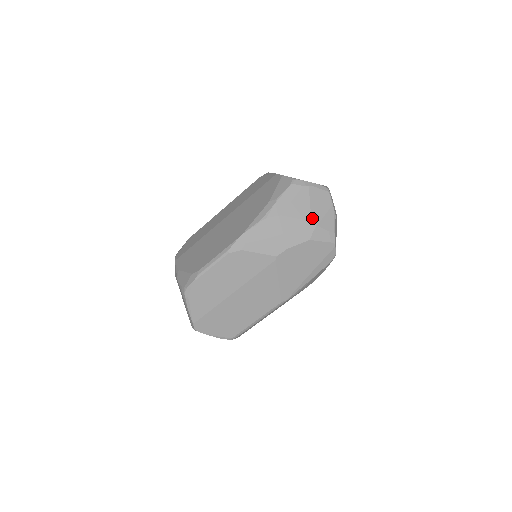
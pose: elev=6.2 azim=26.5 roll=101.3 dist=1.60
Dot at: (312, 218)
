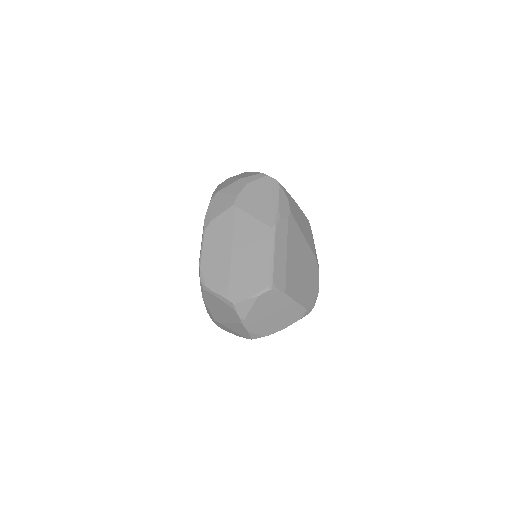
Dot at: (240, 178)
